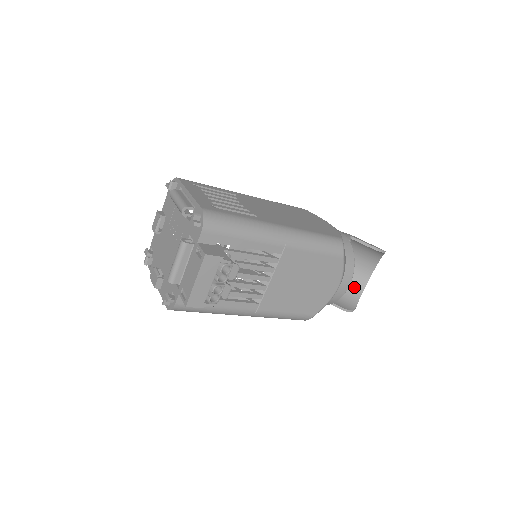
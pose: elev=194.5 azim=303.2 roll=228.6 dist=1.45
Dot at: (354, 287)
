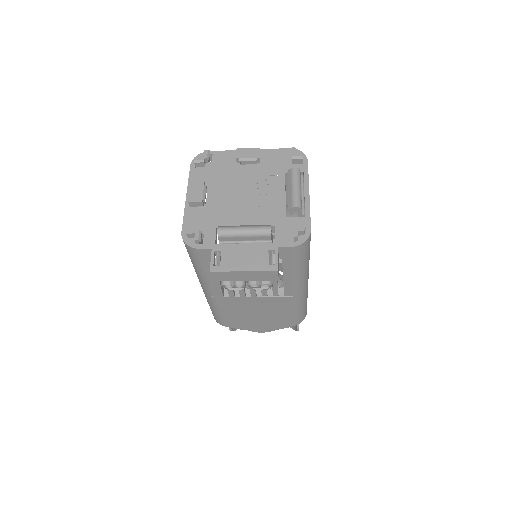
Dot at: occluded
